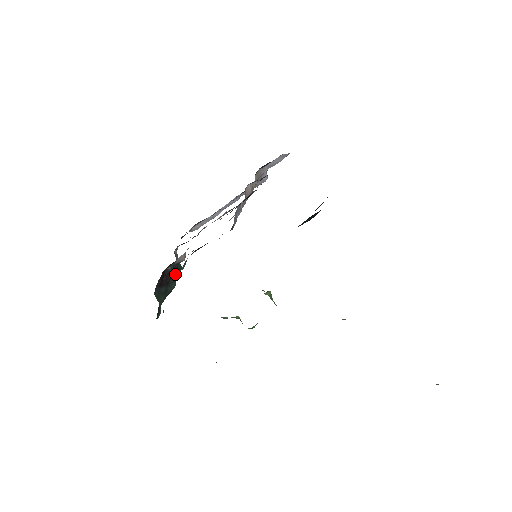
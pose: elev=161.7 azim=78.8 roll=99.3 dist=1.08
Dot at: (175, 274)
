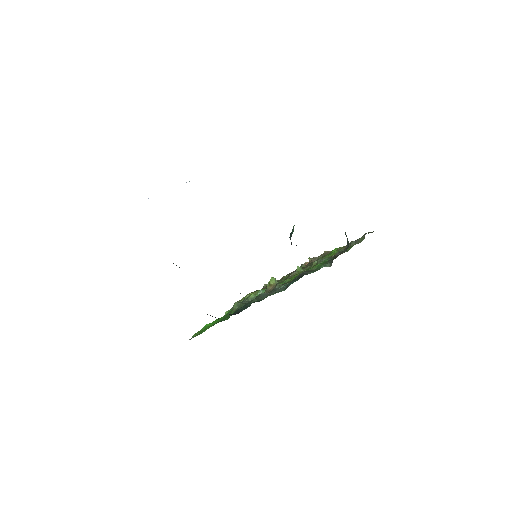
Dot at: occluded
